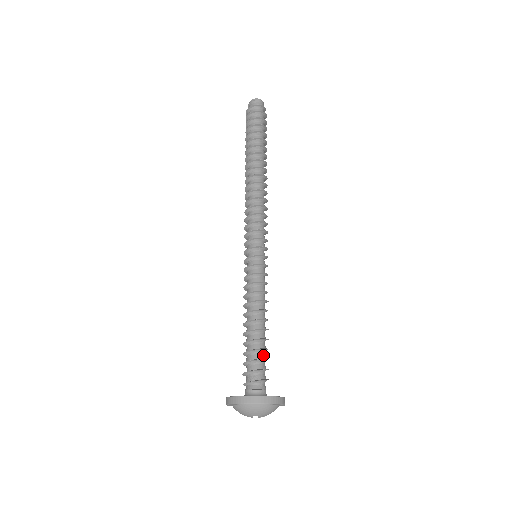
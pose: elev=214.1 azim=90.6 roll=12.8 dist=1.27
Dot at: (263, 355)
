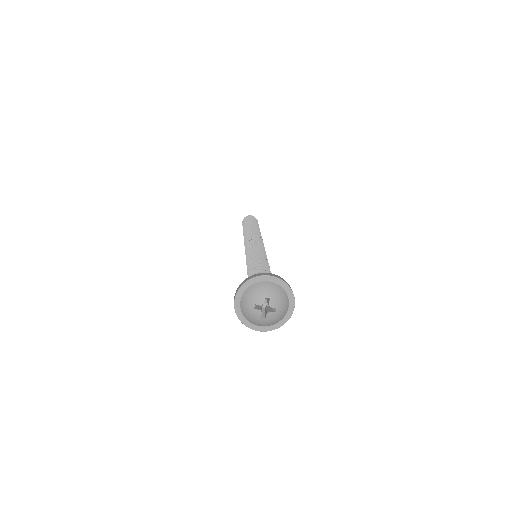
Dot at: occluded
